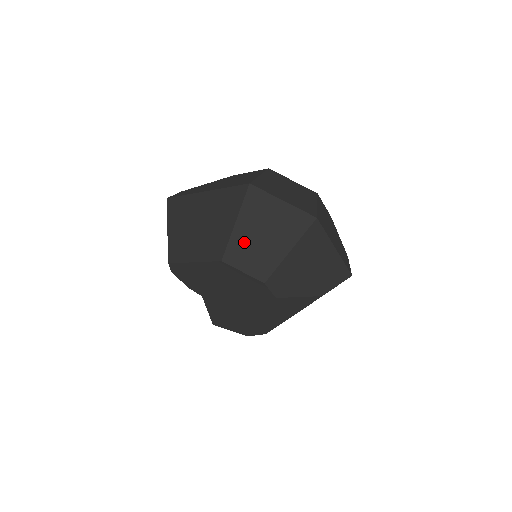
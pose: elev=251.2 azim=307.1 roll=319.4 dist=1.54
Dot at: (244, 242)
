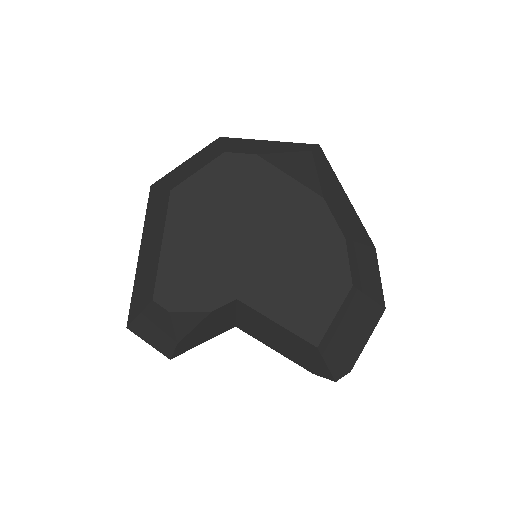
Dot at: (179, 177)
